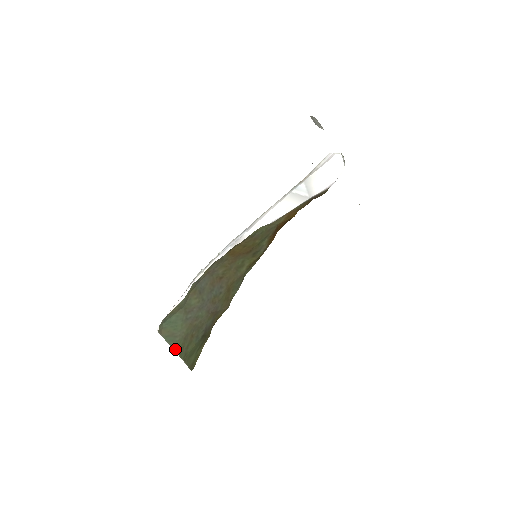
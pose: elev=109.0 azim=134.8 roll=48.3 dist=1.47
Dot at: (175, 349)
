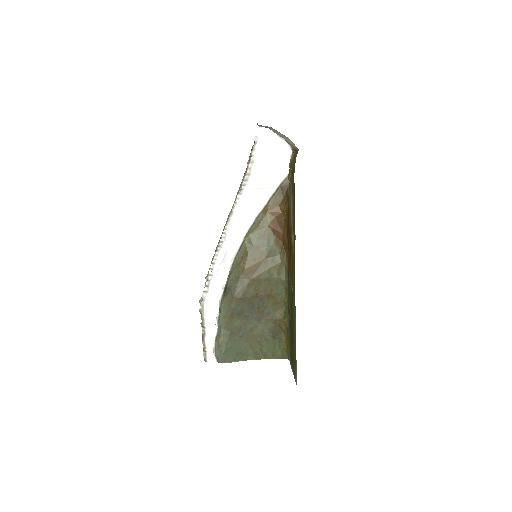
Dot at: (249, 359)
